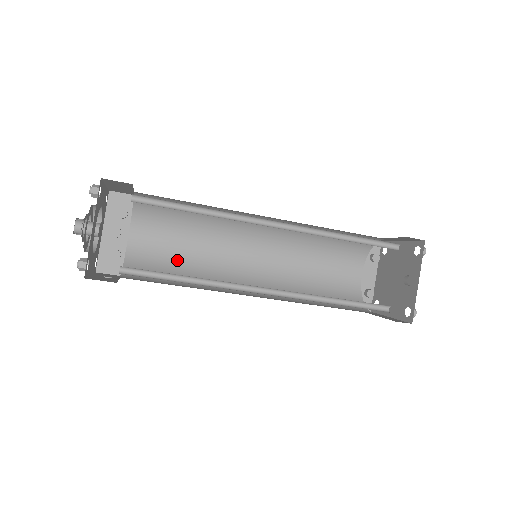
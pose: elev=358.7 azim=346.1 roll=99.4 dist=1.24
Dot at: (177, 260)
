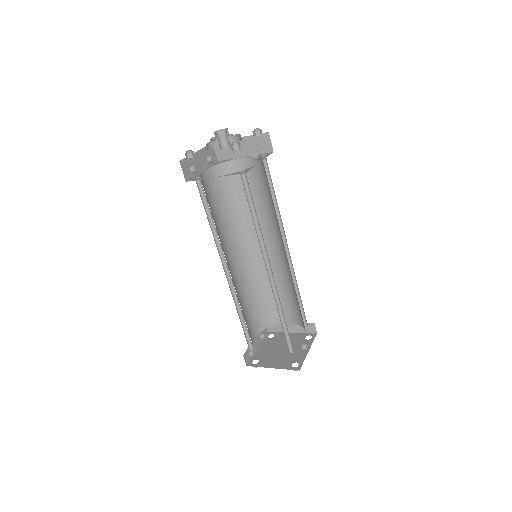
Dot at: (212, 213)
